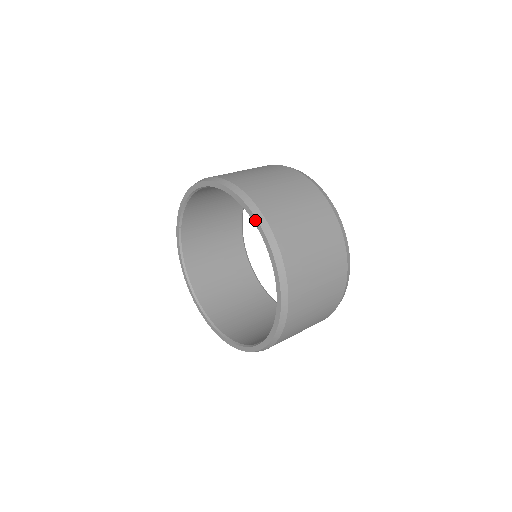
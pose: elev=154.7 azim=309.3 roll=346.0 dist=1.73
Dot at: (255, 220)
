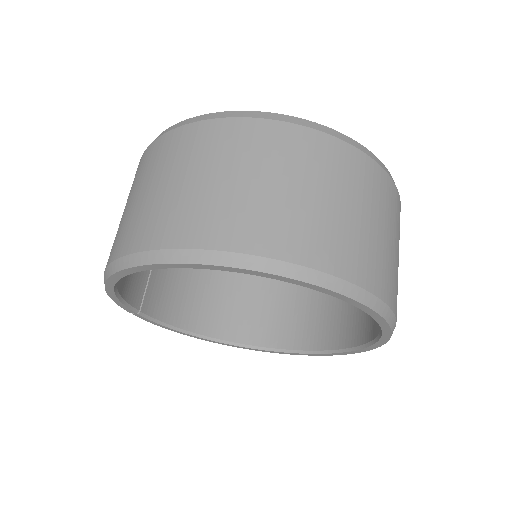
Dot at: (258, 274)
